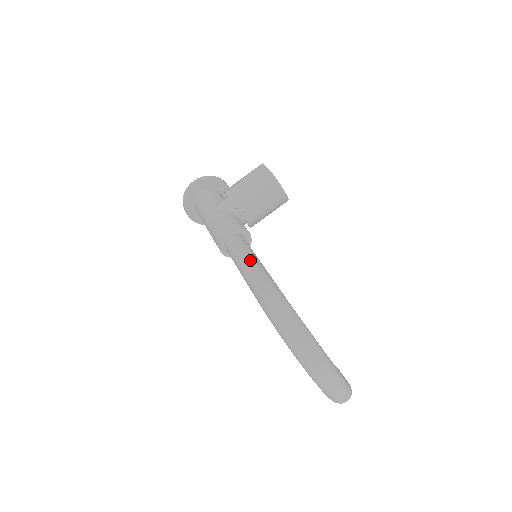
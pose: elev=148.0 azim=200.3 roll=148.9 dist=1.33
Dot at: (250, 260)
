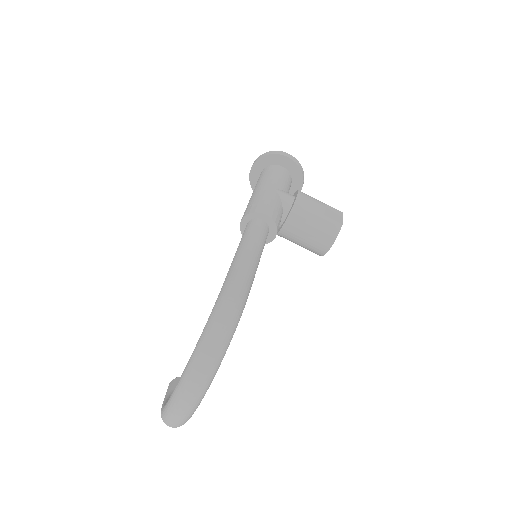
Dot at: (255, 255)
